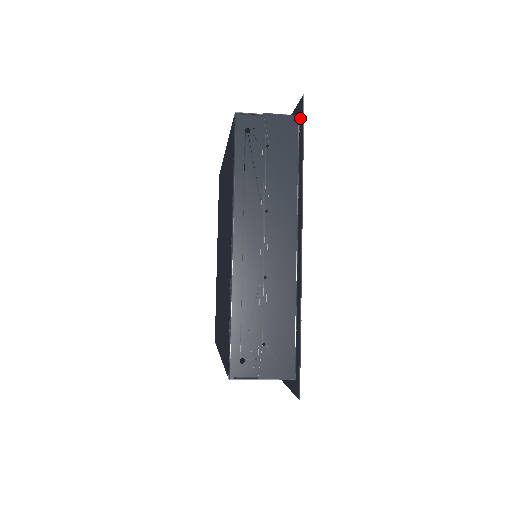
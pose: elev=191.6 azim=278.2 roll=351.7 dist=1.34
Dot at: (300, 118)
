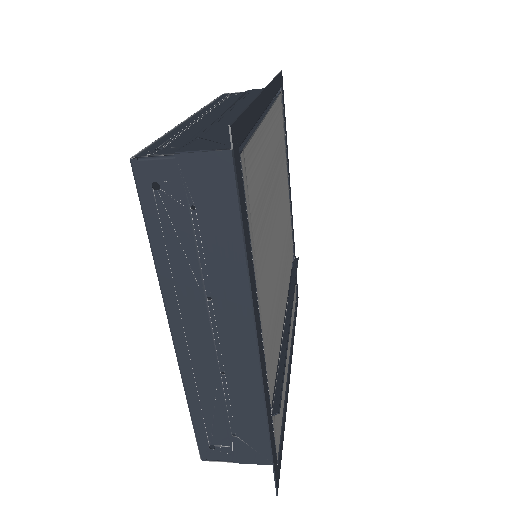
Dot at: (236, 159)
